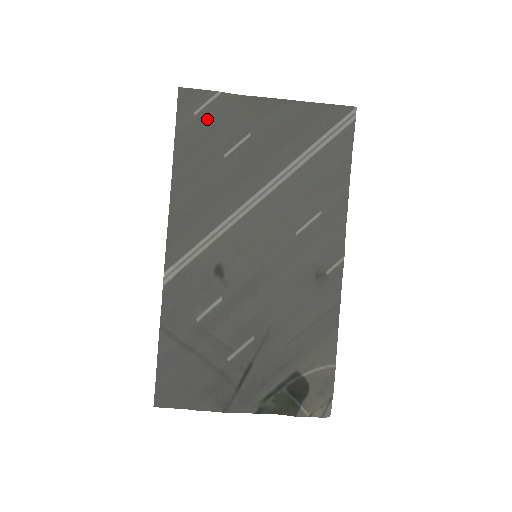
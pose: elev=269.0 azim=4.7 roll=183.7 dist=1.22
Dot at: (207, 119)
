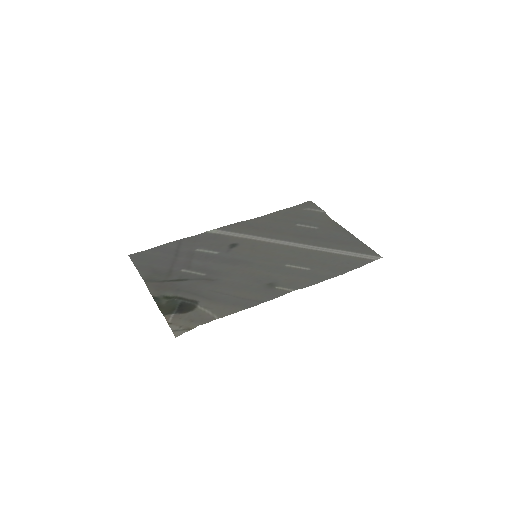
Dot at: (307, 213)
